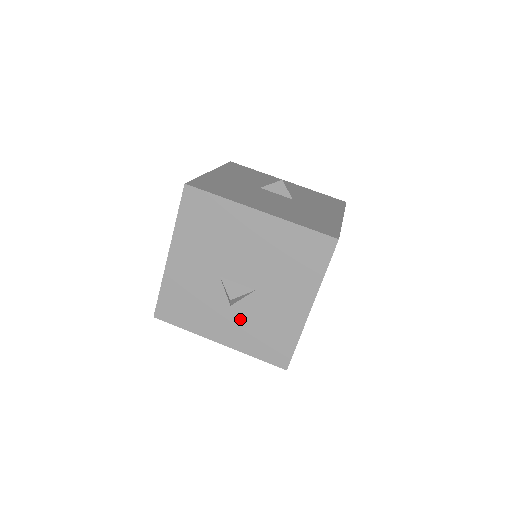
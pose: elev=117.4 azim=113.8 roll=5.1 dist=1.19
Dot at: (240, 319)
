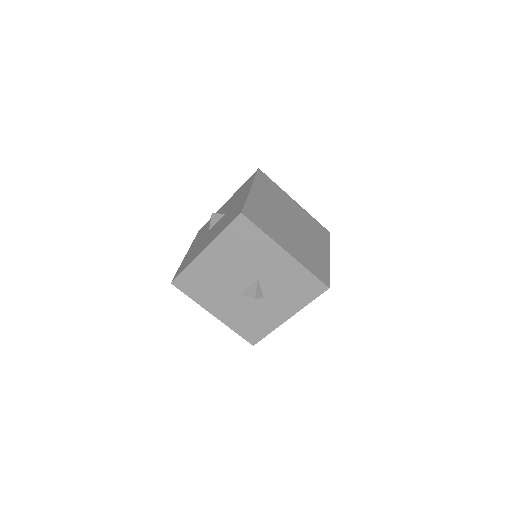
Dot at: (276, 298)
